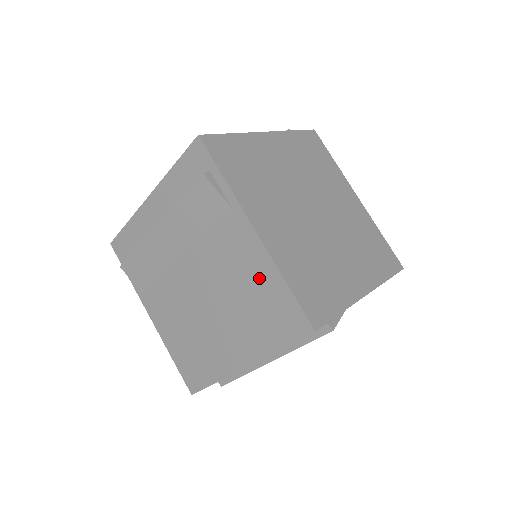
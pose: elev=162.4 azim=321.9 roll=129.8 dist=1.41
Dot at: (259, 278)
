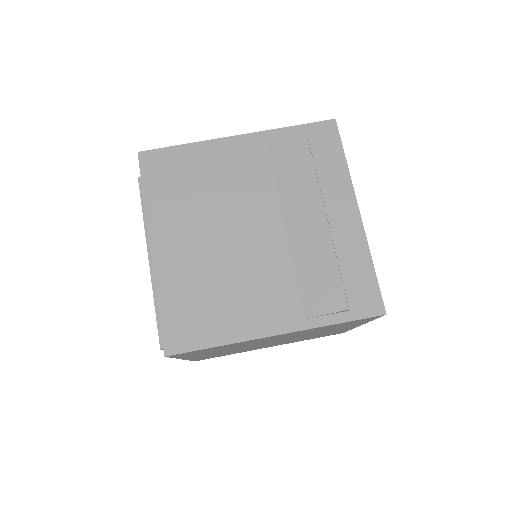
Dot at: occluded
